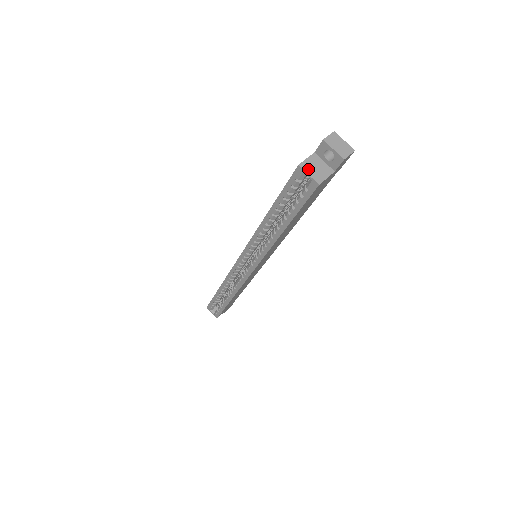
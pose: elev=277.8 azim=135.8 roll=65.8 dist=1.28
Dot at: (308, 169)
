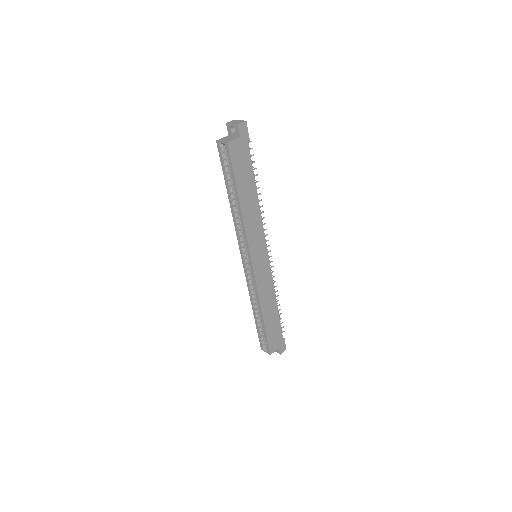
Dot at: (222, 140)
